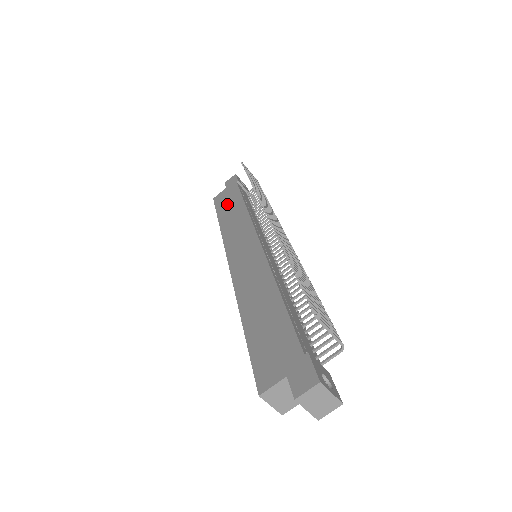
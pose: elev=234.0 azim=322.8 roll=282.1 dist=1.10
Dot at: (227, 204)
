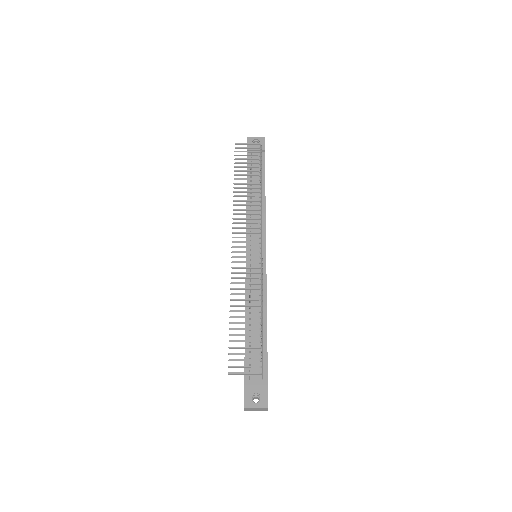
Dot at: occluded
